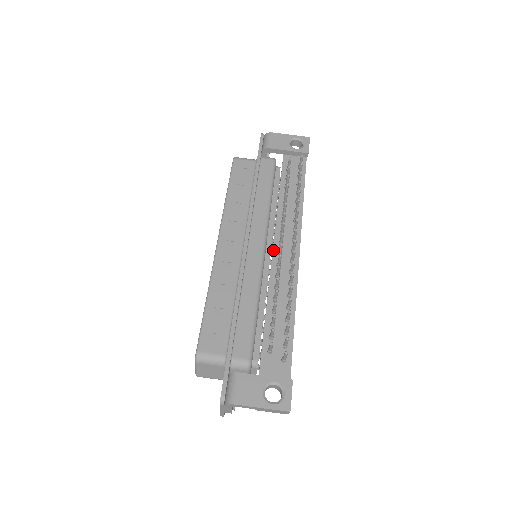
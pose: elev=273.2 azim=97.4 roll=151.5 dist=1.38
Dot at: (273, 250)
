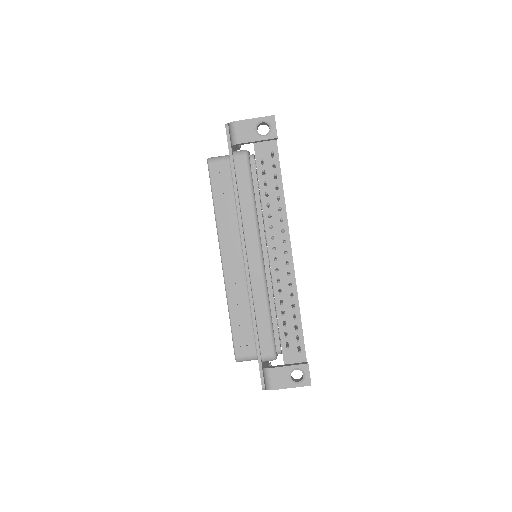
Dot at: (269, 256)
